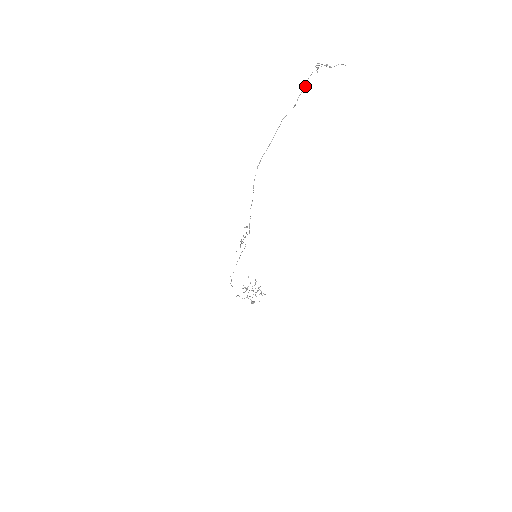
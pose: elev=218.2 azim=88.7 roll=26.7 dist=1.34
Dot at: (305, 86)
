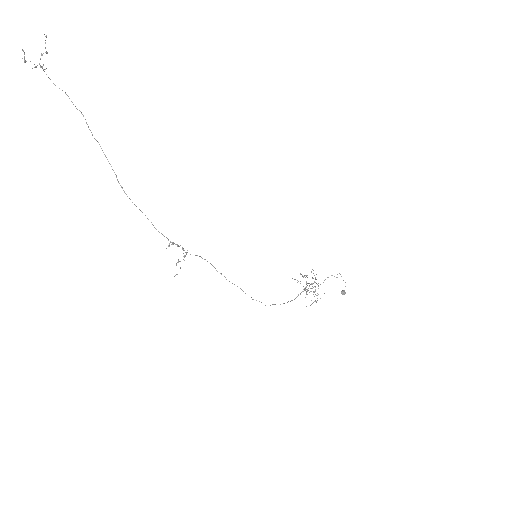
Dot at: occluded
